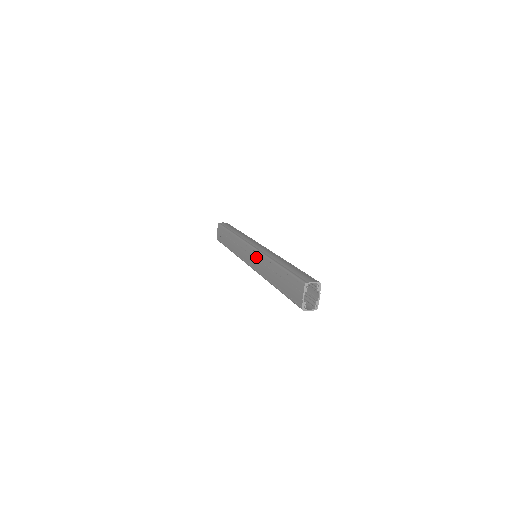
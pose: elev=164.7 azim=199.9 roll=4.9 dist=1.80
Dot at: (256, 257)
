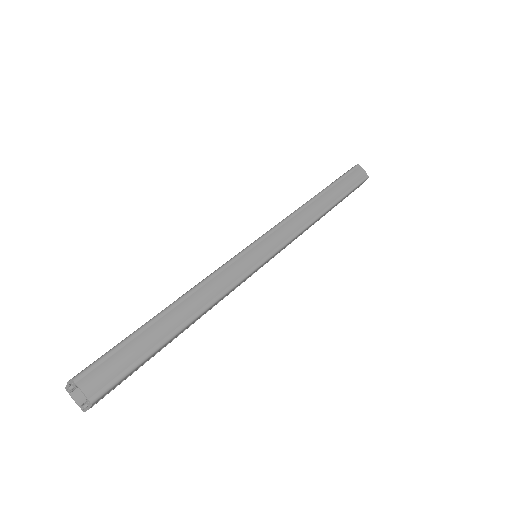
Dot at: occluded
